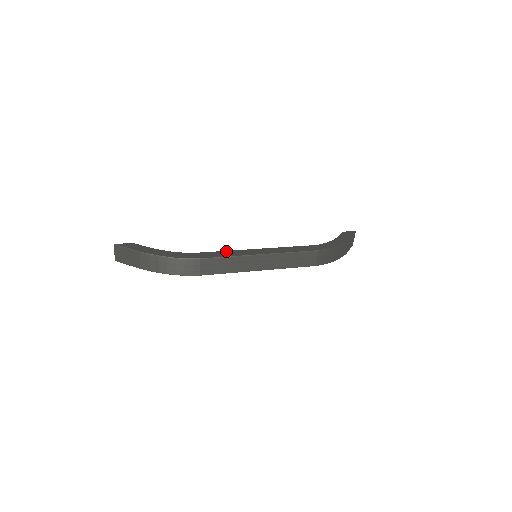
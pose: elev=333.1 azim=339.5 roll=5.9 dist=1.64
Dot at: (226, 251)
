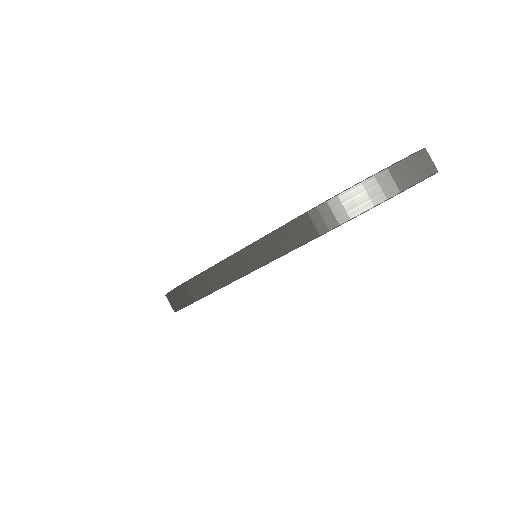
Dot at: occluded
